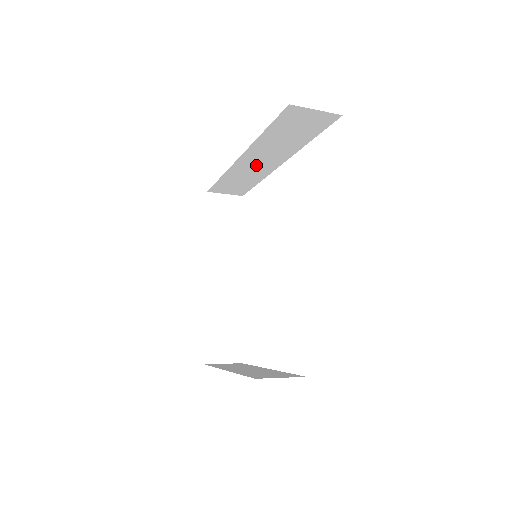
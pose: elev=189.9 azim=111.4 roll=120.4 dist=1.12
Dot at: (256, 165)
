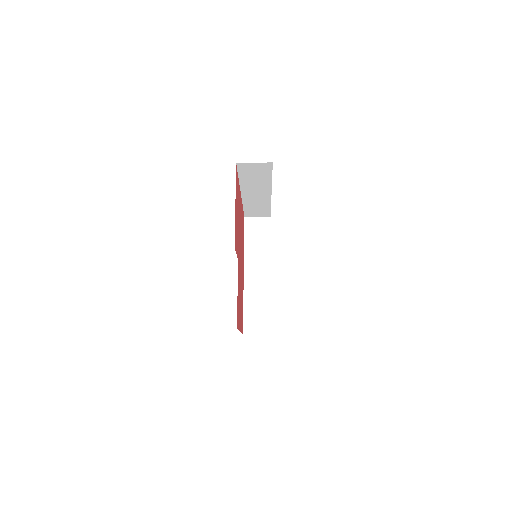
Dot at: (256, 196)
